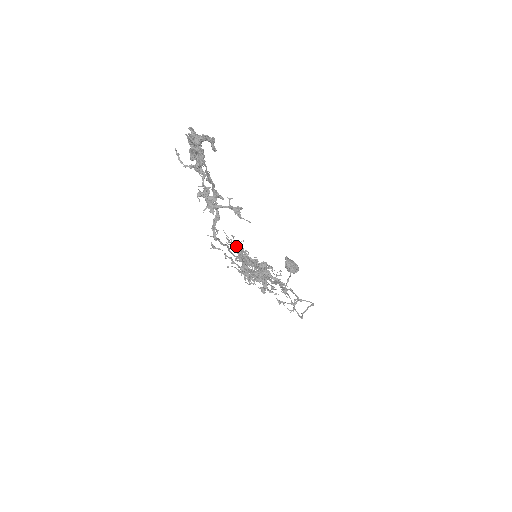
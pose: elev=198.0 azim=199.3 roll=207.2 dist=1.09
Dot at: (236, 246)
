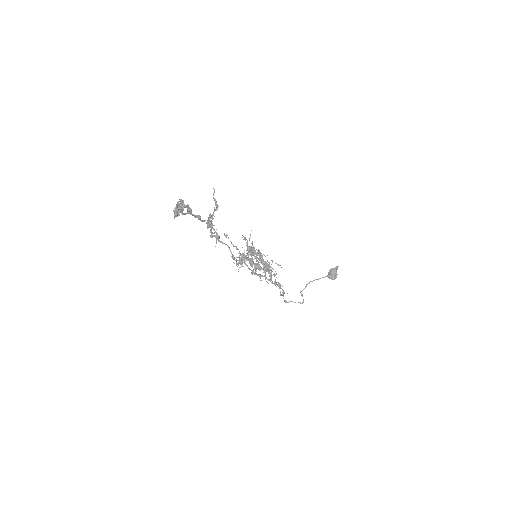
Dot at: (247, 243)
